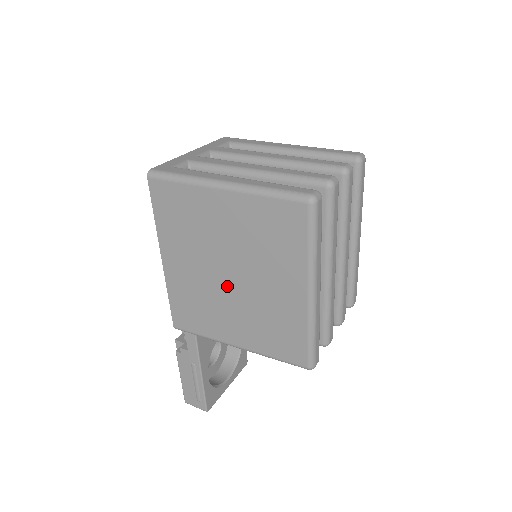
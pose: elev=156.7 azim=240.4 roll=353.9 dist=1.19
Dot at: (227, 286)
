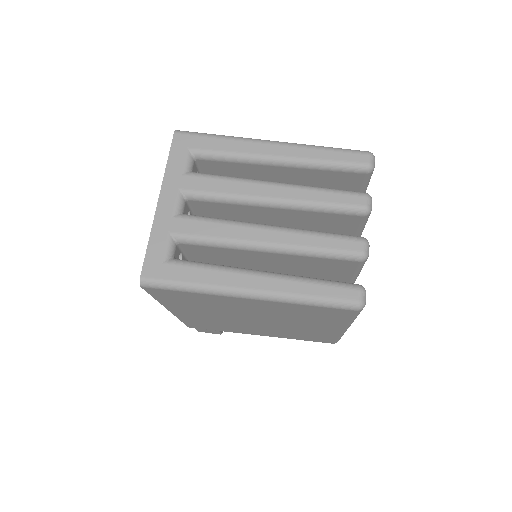
Dot at: (252, 323)
